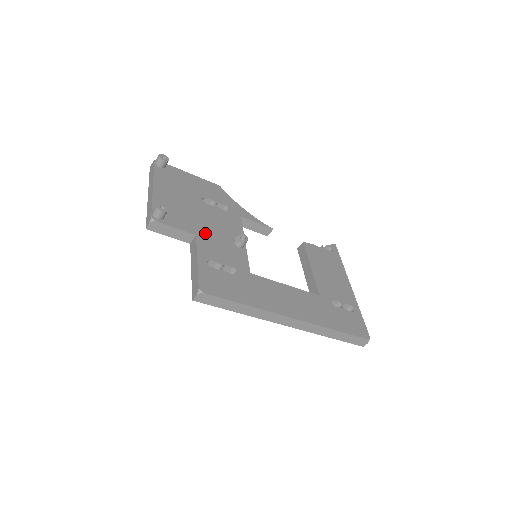
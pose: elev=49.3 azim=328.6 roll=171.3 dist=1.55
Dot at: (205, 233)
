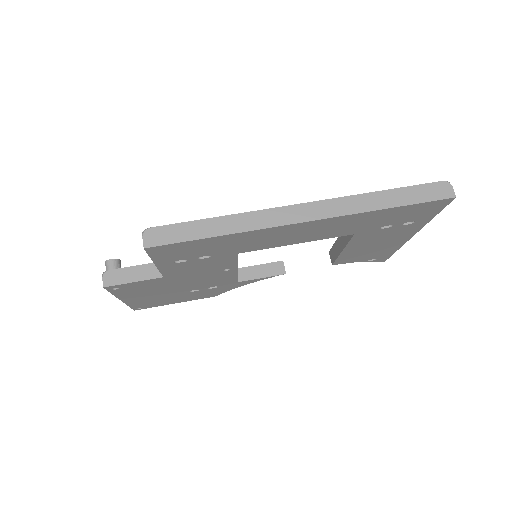
Dot at: occluded
